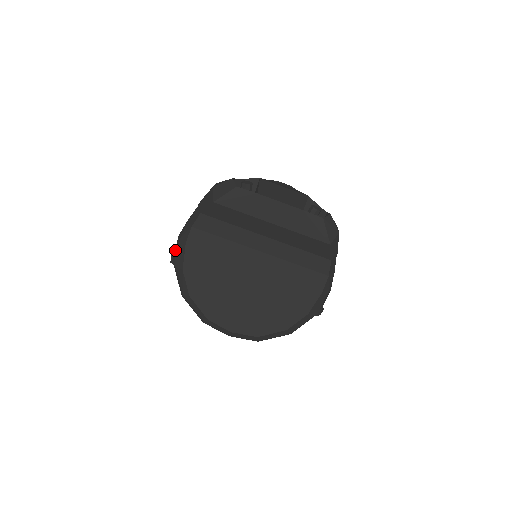
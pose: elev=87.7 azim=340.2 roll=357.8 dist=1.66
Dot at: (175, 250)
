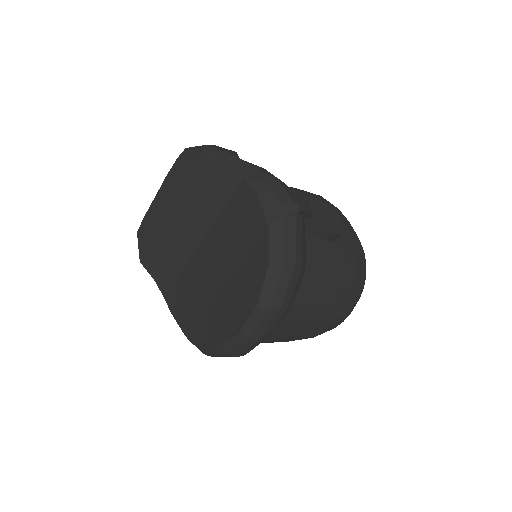
Dot at: occluded
